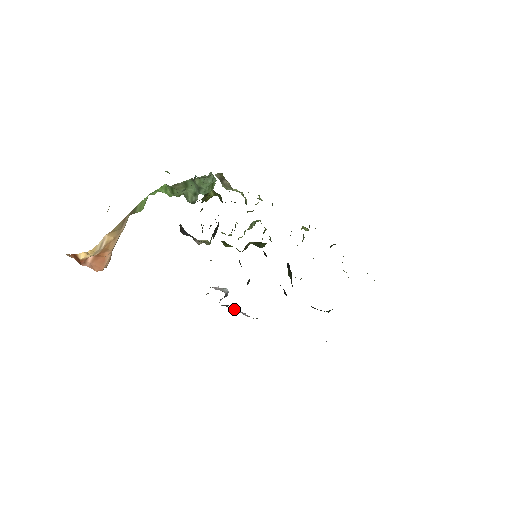
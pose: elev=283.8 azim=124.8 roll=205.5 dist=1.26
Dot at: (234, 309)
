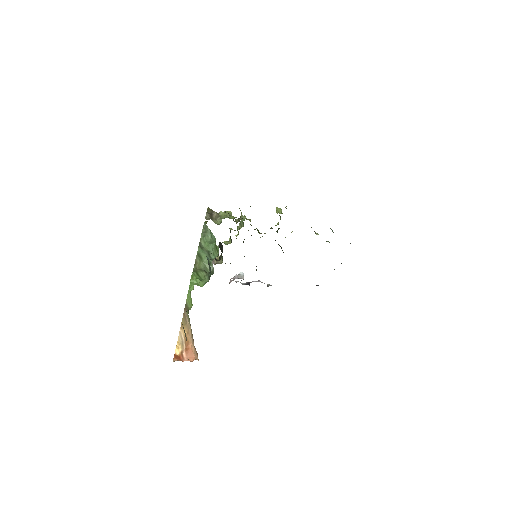
Dot at: occluded
